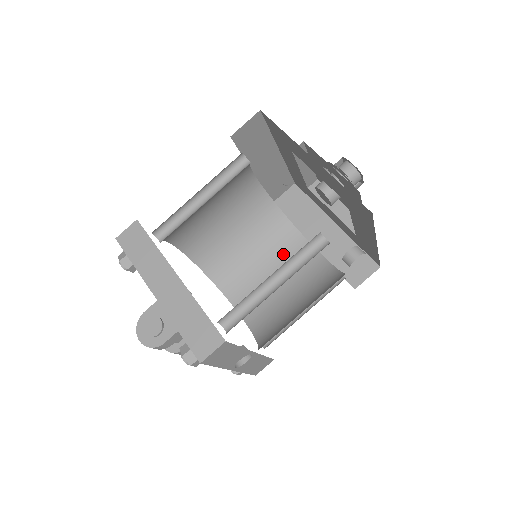
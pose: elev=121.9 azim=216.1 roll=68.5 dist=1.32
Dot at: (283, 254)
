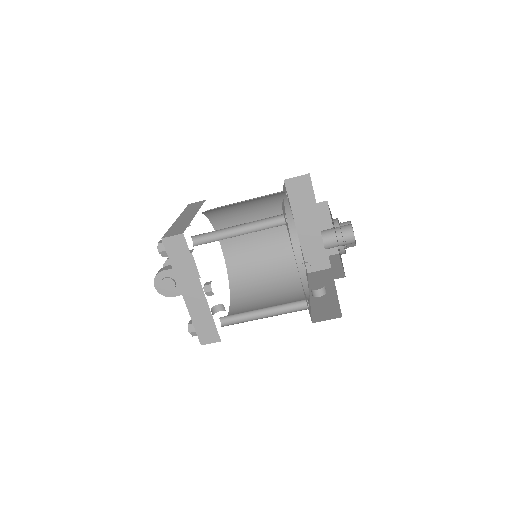
Dot at: occluded
